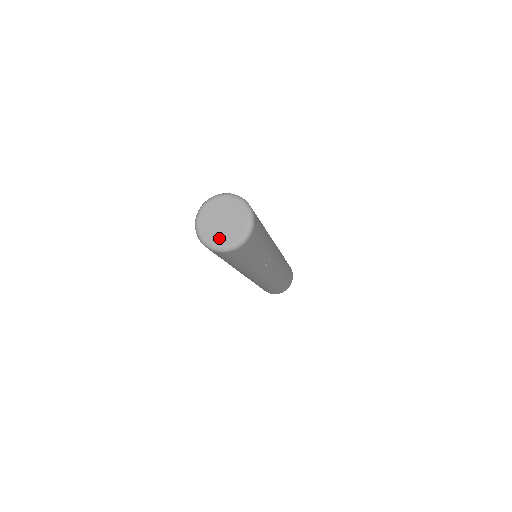
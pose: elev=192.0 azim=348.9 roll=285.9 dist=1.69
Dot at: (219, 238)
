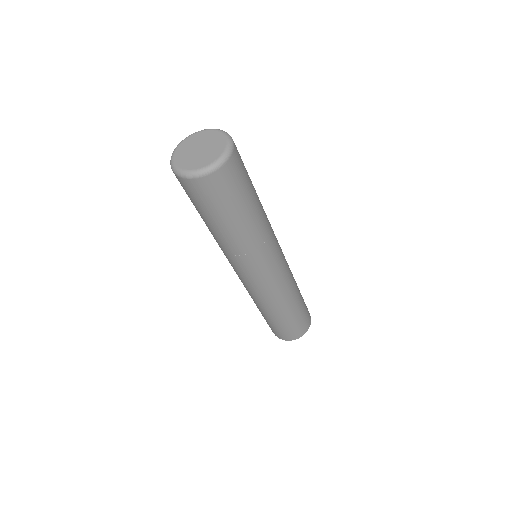
Dot at: (184, 161)
